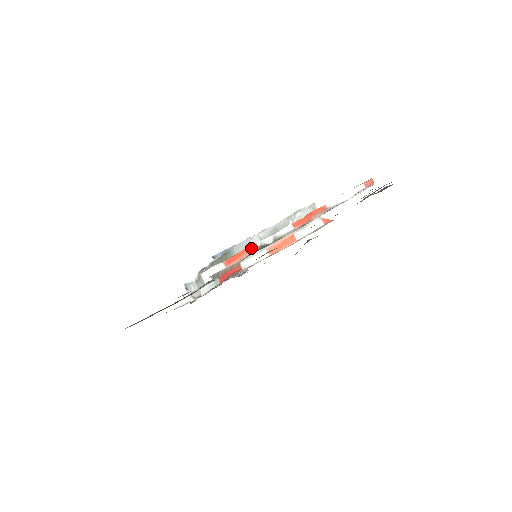
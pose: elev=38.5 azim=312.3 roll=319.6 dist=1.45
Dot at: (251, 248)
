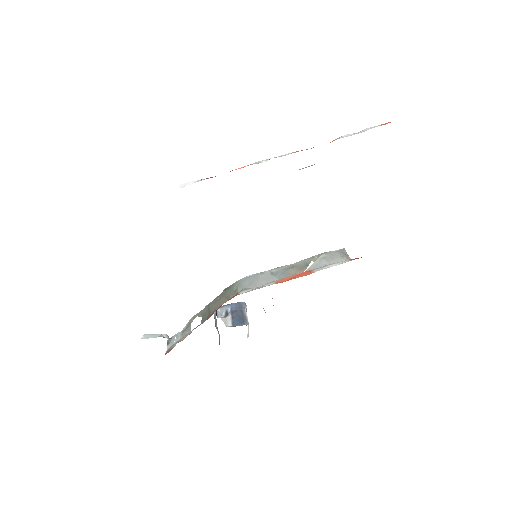
Dot at: occluded
